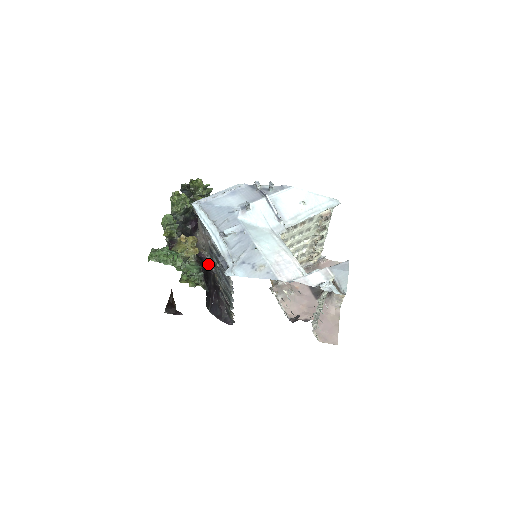
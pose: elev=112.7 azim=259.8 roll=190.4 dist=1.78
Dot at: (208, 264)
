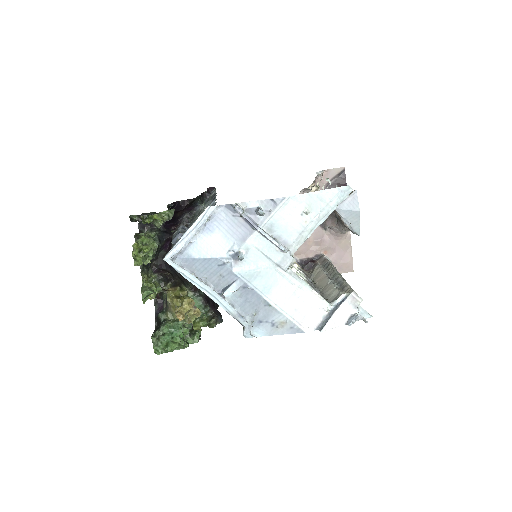
Dot at: occluded
